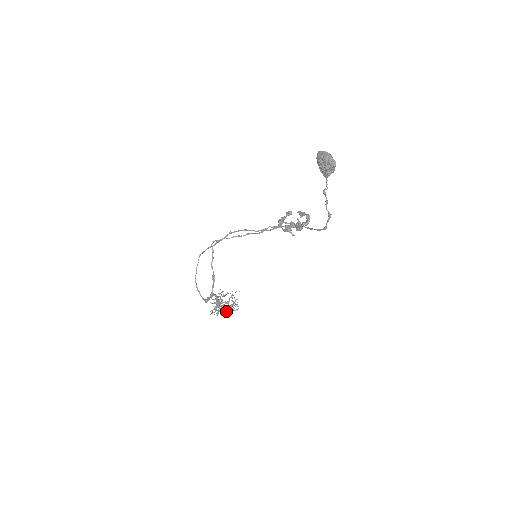
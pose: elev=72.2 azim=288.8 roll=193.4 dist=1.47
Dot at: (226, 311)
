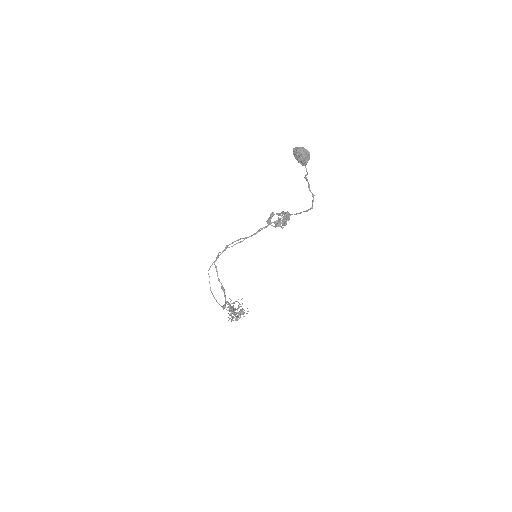
Dot at: (237, 319)
